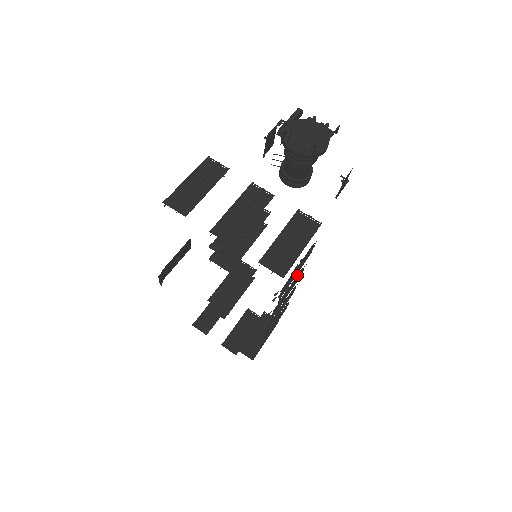
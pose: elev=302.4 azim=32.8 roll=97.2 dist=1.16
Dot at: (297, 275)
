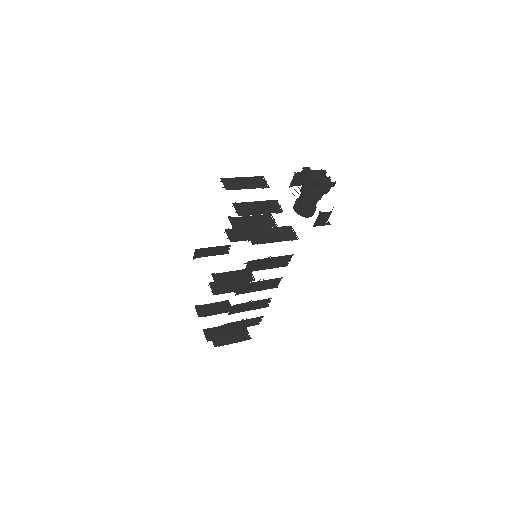
Dot at: (273, 282)
